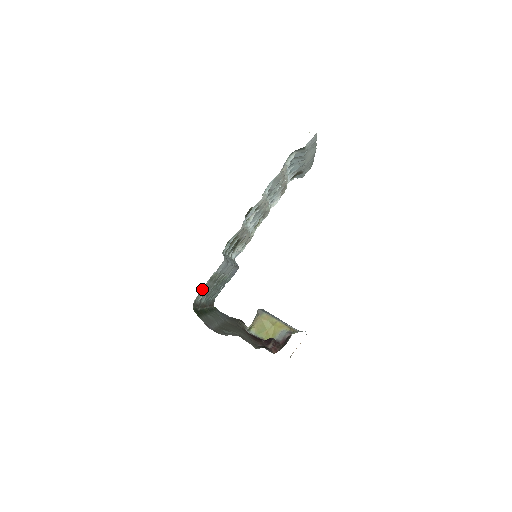
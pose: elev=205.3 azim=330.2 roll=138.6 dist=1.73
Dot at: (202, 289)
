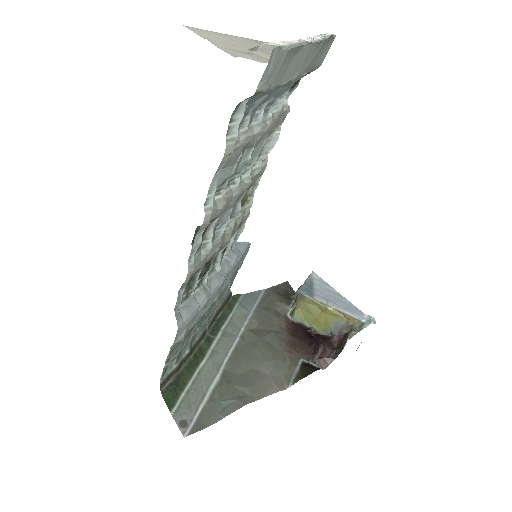
Dot at: (164, 366)
